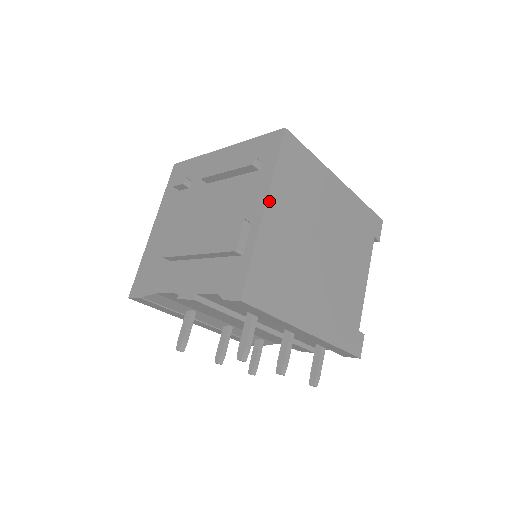
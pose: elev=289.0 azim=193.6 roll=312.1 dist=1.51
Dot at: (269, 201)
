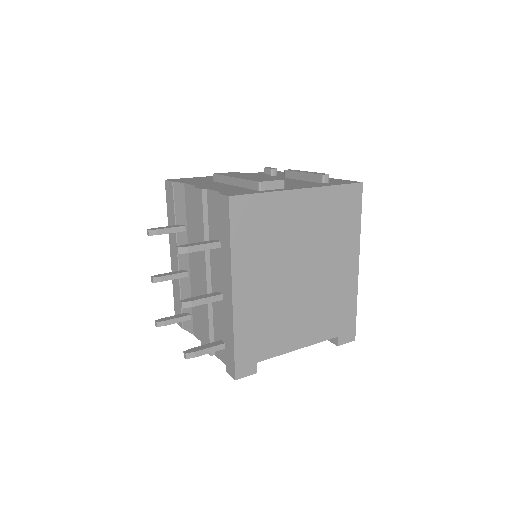
Dot at: (309, 191)
